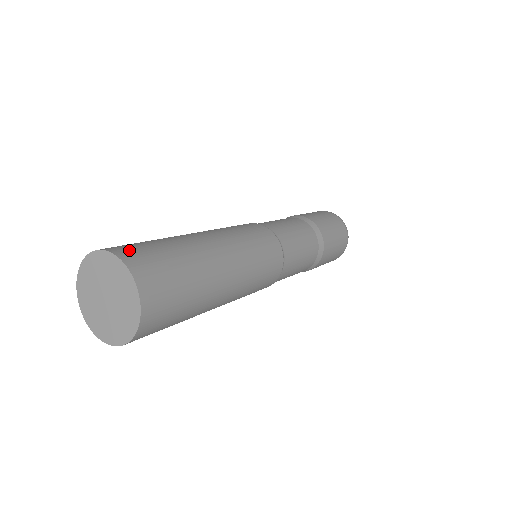
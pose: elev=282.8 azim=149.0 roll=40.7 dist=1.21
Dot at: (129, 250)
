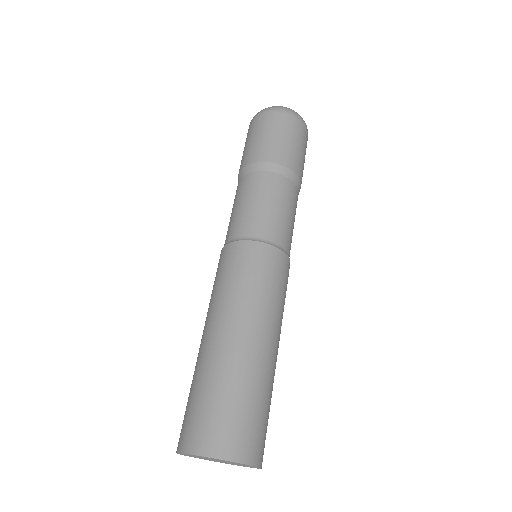
Dot at: (212, 437)
